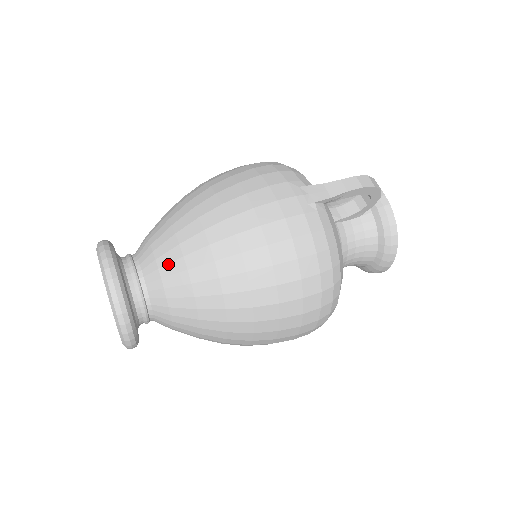
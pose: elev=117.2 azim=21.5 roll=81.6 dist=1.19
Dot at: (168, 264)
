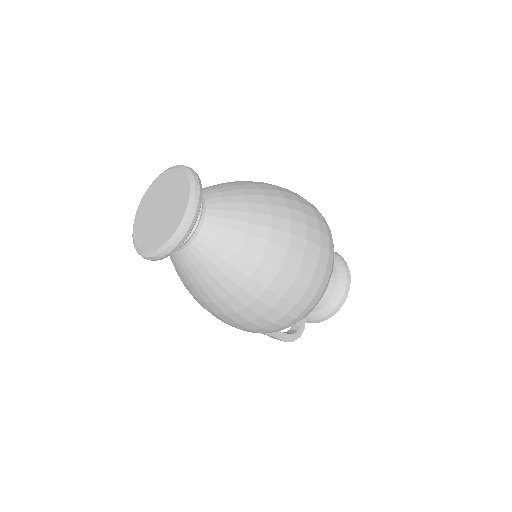
Dot at: (218, 186)
